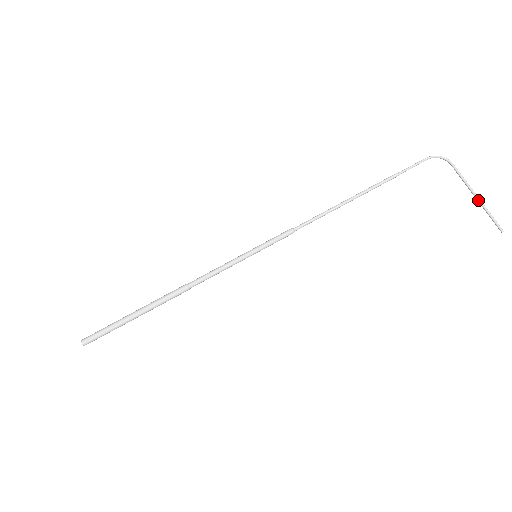
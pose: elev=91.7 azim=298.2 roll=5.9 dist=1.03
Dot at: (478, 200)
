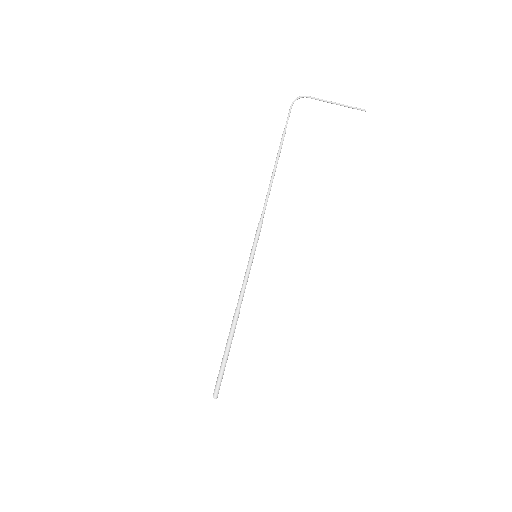
Dot at: occluded
